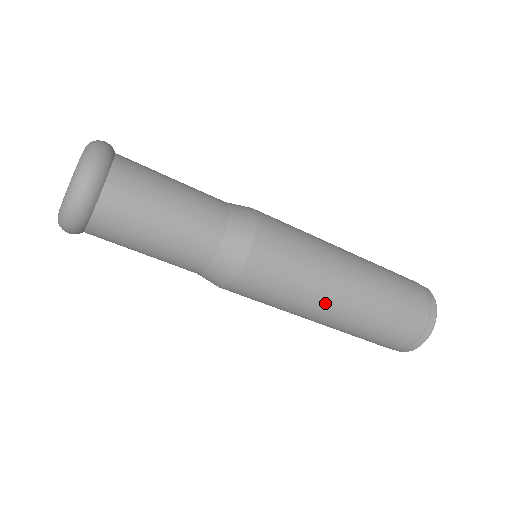
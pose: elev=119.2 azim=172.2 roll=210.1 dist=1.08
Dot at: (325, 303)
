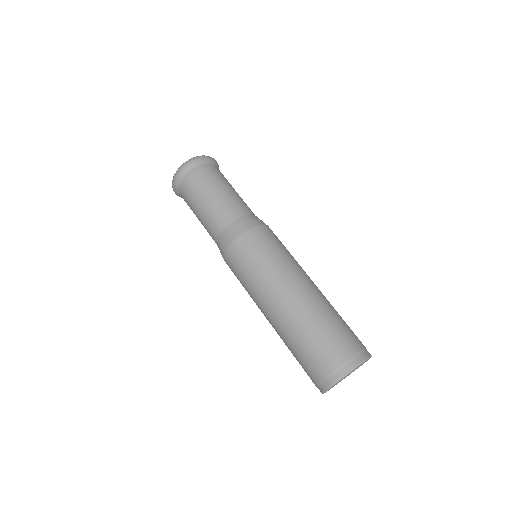
Dot at: (261, 307)
